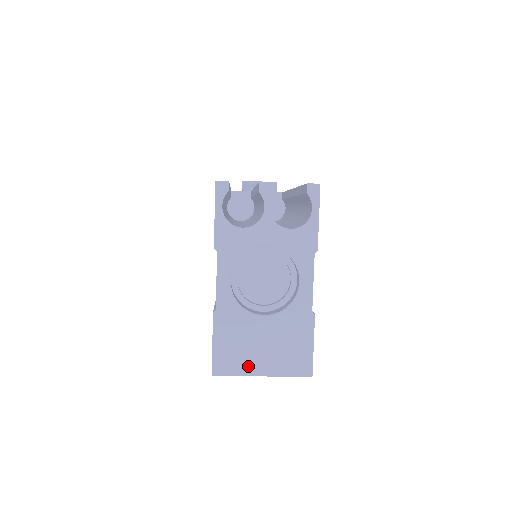
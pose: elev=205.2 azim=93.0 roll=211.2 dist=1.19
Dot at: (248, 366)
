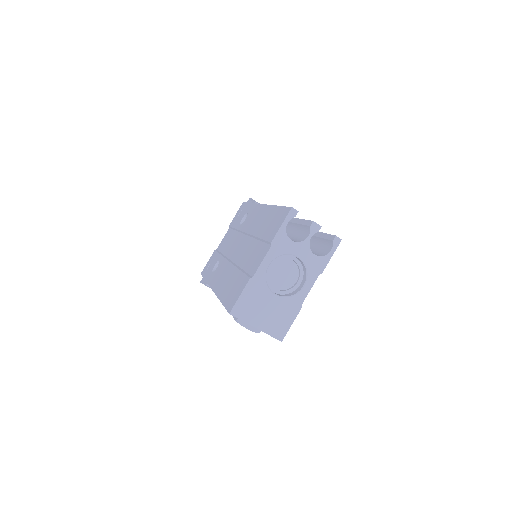
Dot at: (252, 318)
